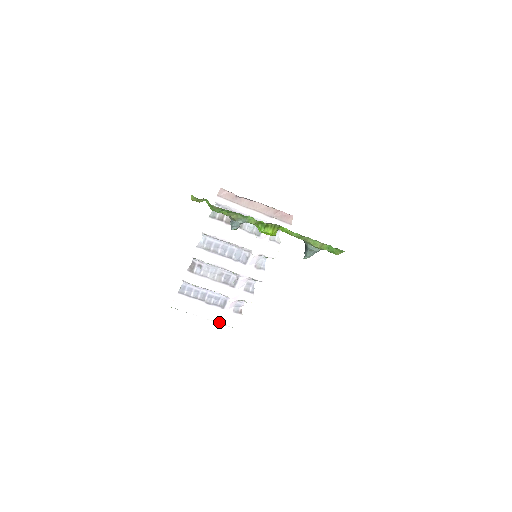
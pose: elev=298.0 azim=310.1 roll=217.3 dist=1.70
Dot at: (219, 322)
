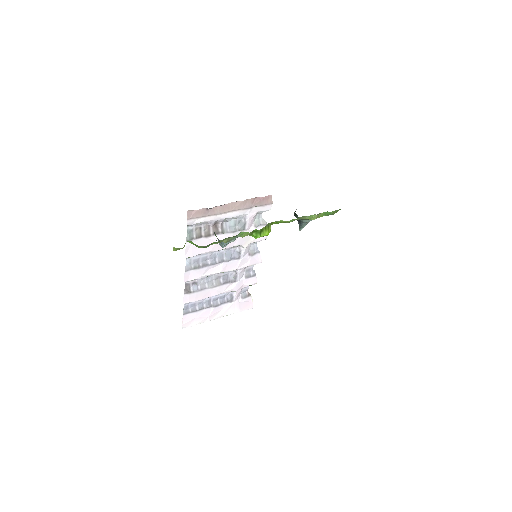
Dot at: (232, 313)
